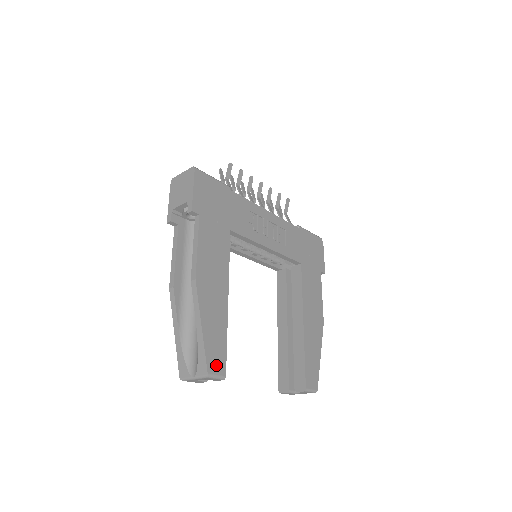
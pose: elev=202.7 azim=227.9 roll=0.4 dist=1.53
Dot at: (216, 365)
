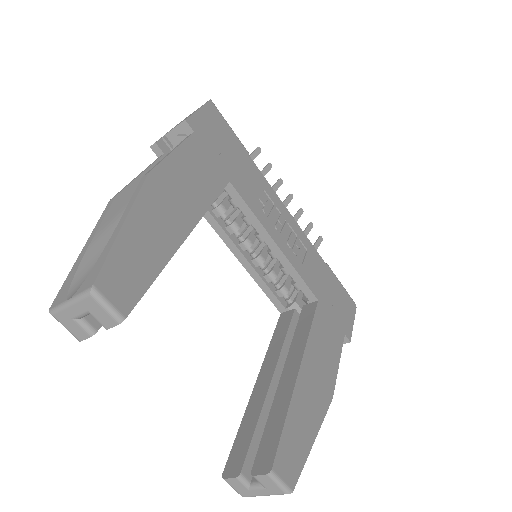
Dot at: (117, 288)
